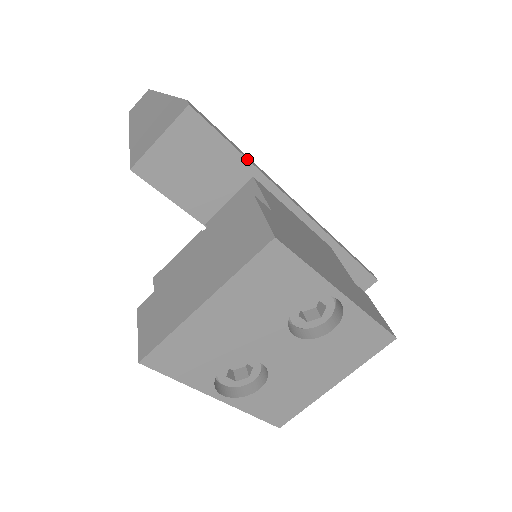
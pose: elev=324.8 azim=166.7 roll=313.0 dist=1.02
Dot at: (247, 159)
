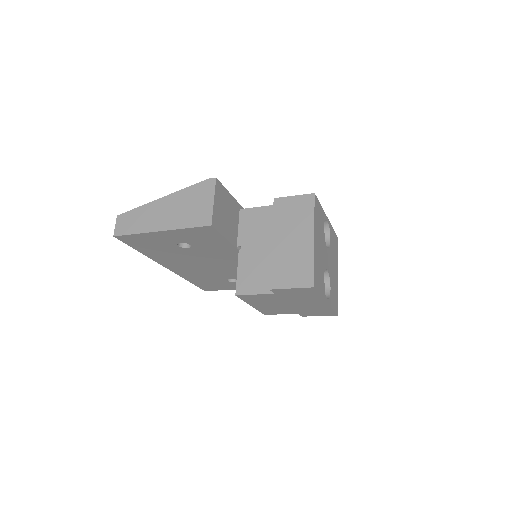
Dot at: (236, 200)
